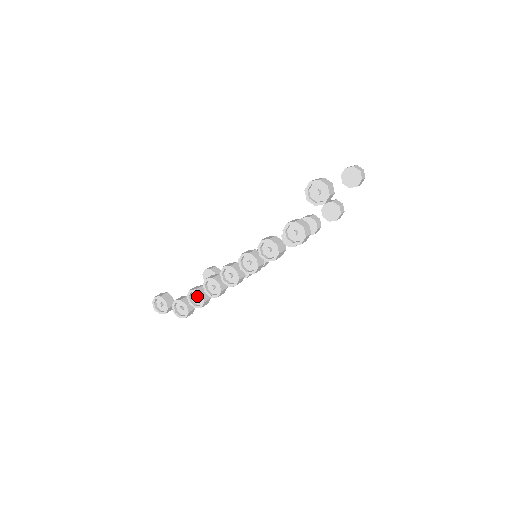
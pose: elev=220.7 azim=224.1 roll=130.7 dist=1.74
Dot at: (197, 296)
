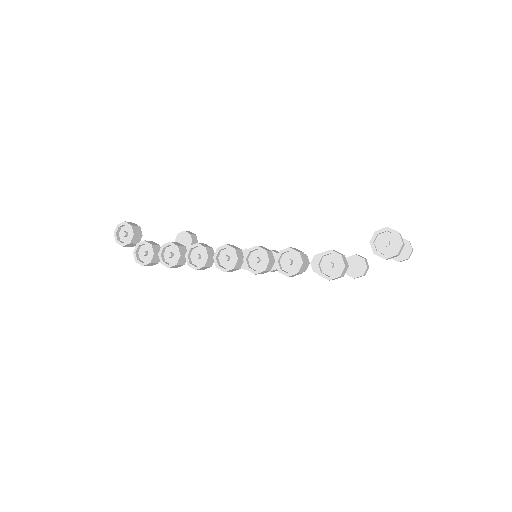
Dot at: (173, 253)
